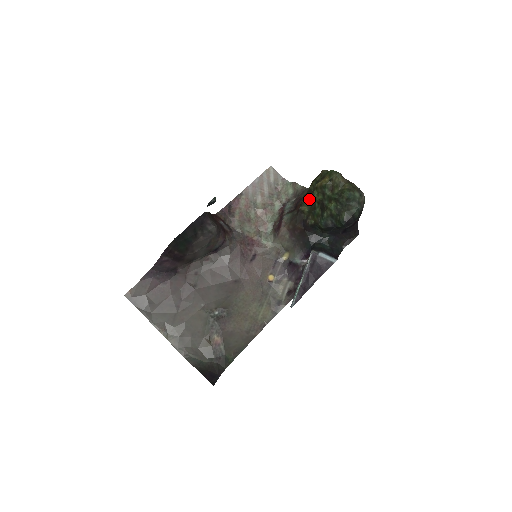
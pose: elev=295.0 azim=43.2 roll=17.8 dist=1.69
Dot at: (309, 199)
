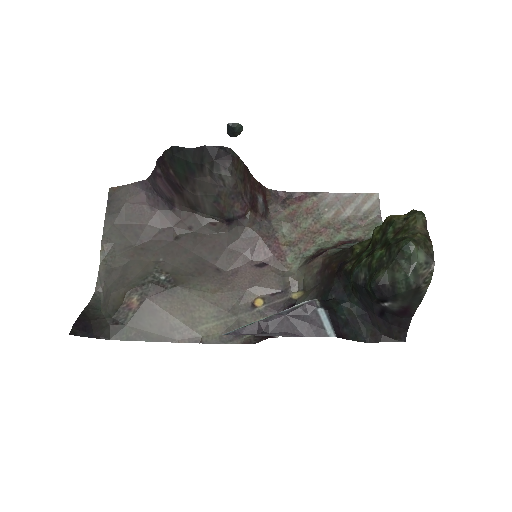
Dot at: (371, 239)
